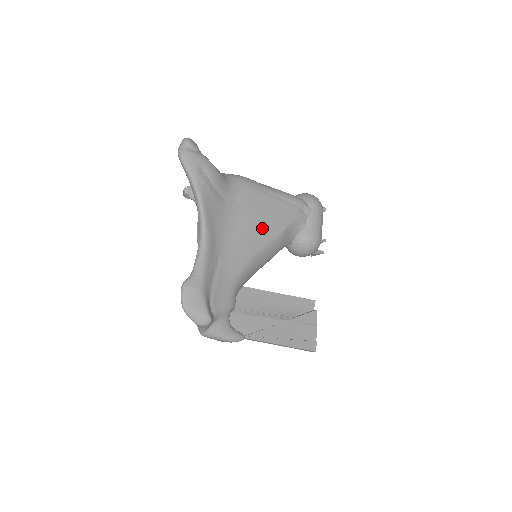
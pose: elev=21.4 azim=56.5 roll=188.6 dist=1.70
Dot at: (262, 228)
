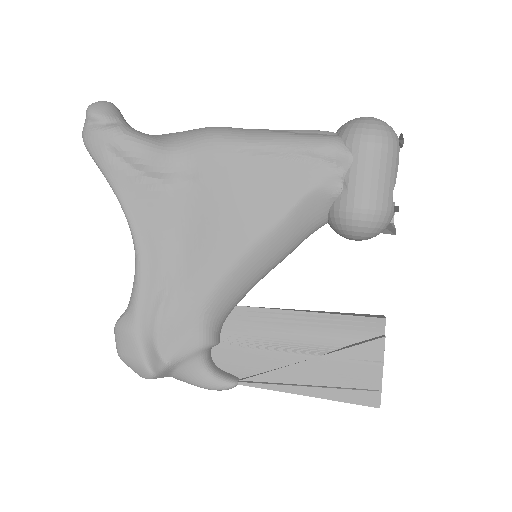
Dot at: (243, 217)
